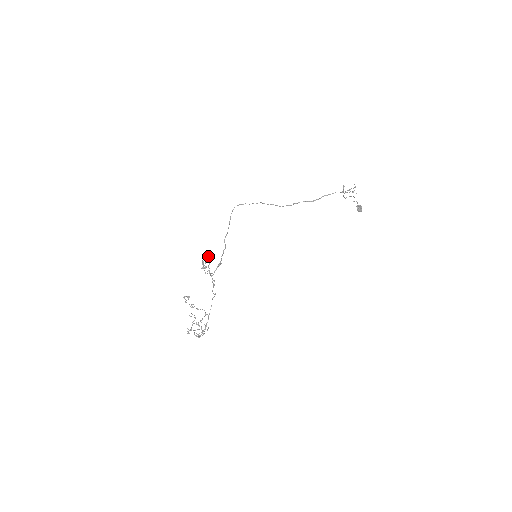
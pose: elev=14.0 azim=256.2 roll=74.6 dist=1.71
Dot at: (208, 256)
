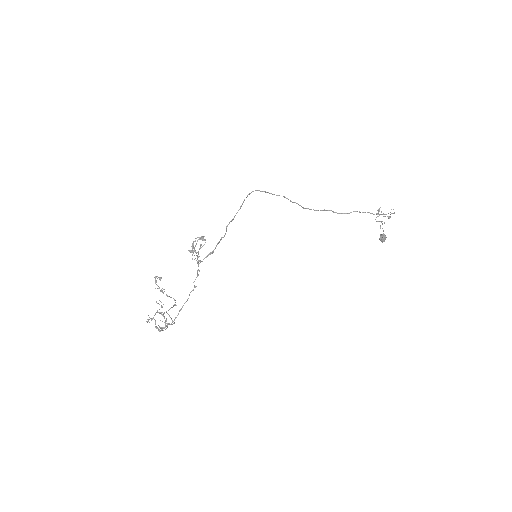
Dot at: (202, 239)
